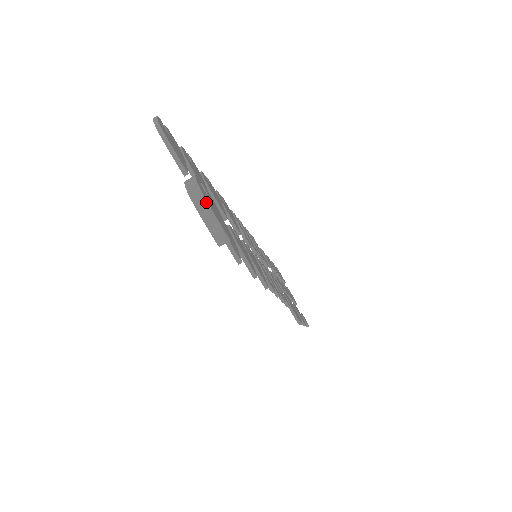
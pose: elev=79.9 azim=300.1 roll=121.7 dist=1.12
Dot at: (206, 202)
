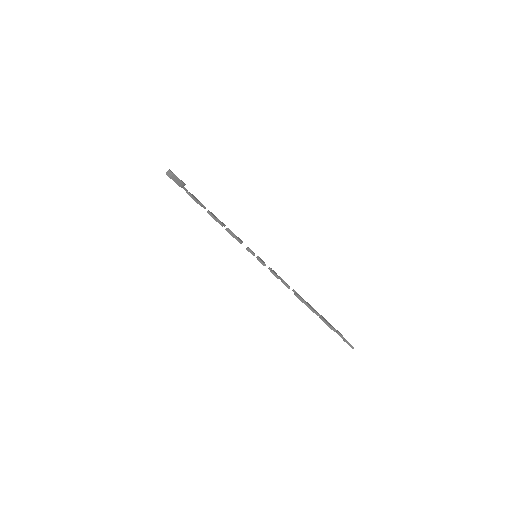
Dot at: (169, 170)
